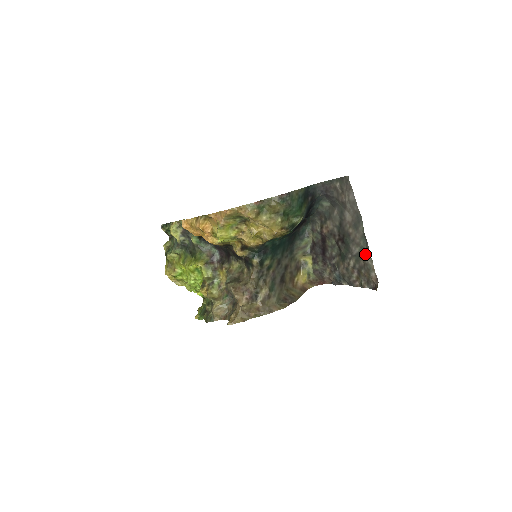
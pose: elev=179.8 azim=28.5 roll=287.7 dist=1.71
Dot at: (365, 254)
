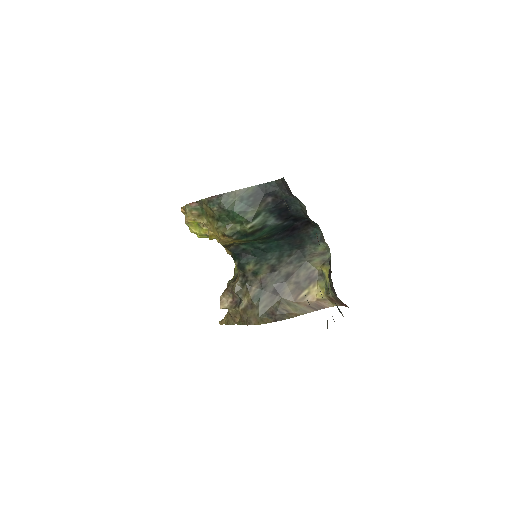
Dot at: occluded
